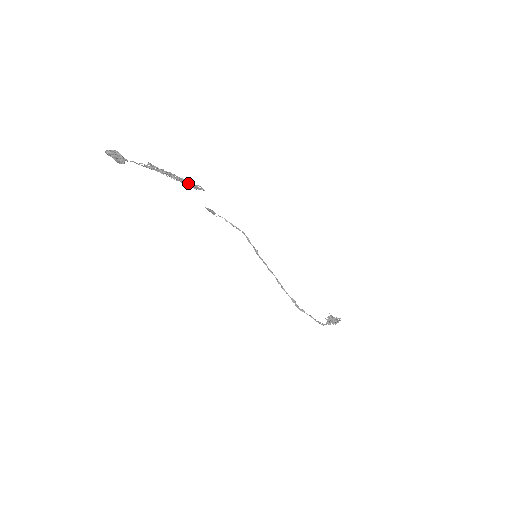
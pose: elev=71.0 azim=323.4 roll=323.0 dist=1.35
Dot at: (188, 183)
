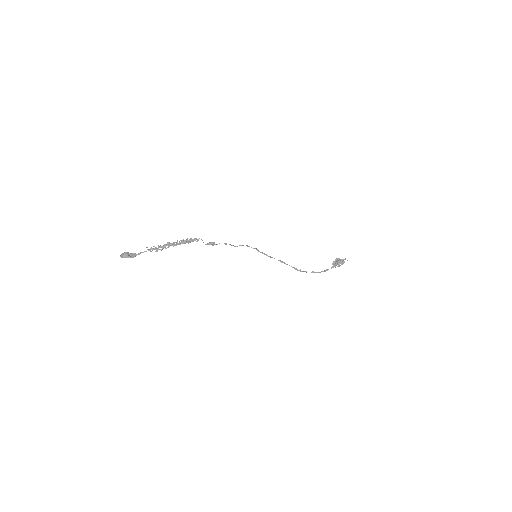
Dot at: (186, 240)
